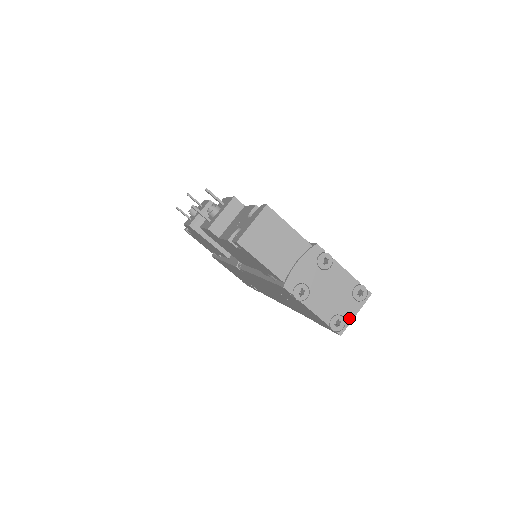
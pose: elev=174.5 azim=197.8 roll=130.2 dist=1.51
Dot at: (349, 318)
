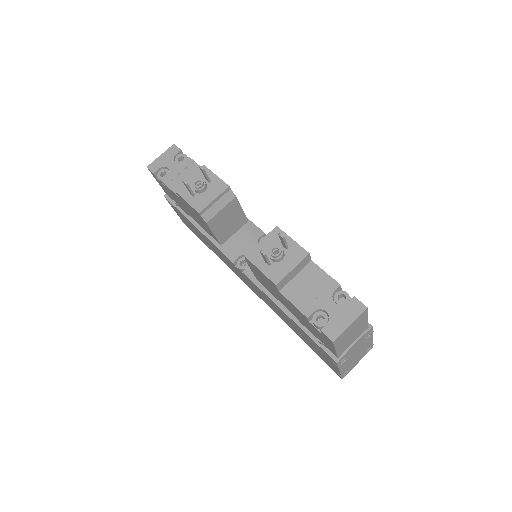
Dot at: (353, 367)
